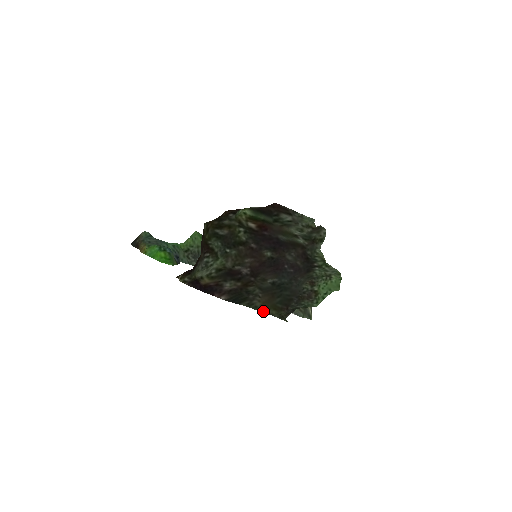
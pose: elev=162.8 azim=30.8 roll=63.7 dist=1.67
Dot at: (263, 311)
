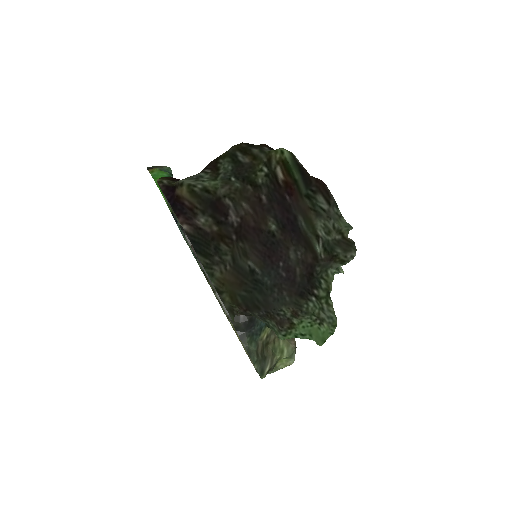
Dot at: (216, 287)
